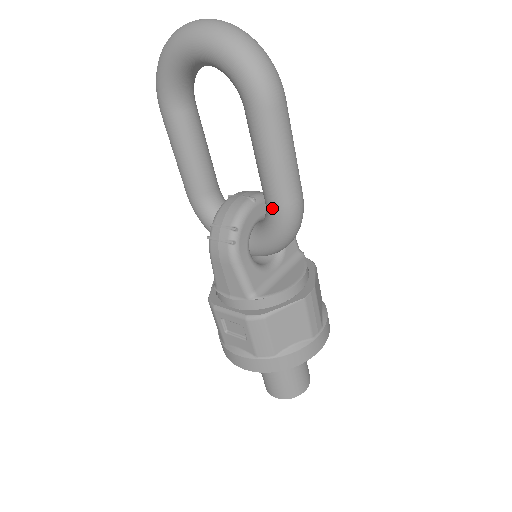
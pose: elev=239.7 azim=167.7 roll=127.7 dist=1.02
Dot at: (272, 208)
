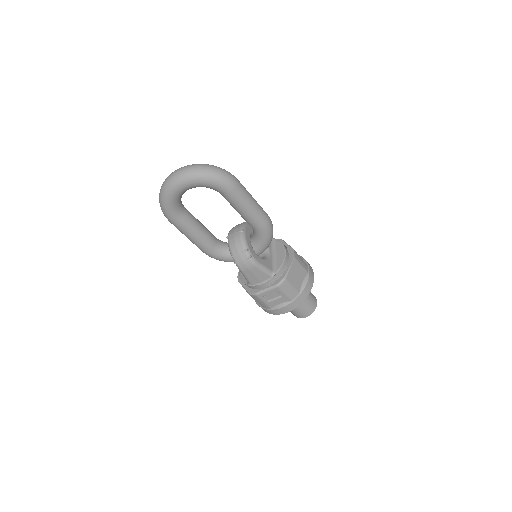
Dot at: (259, 228)
